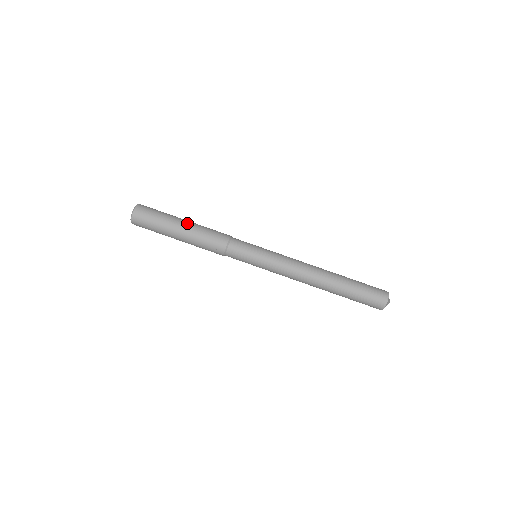
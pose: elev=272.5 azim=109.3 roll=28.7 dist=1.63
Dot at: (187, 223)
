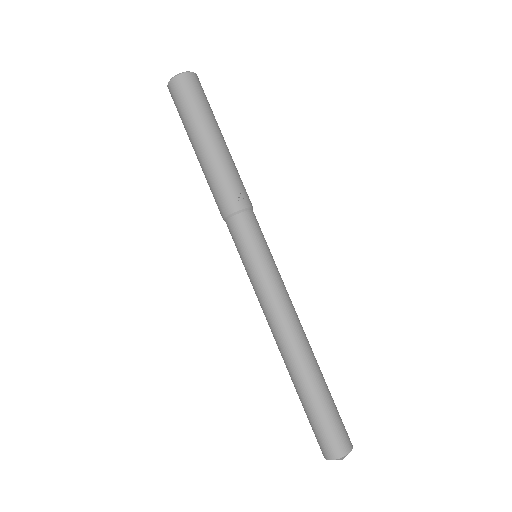
Dot at: occluded
